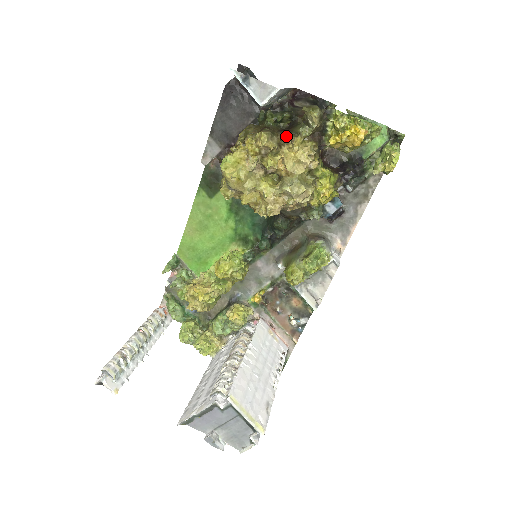
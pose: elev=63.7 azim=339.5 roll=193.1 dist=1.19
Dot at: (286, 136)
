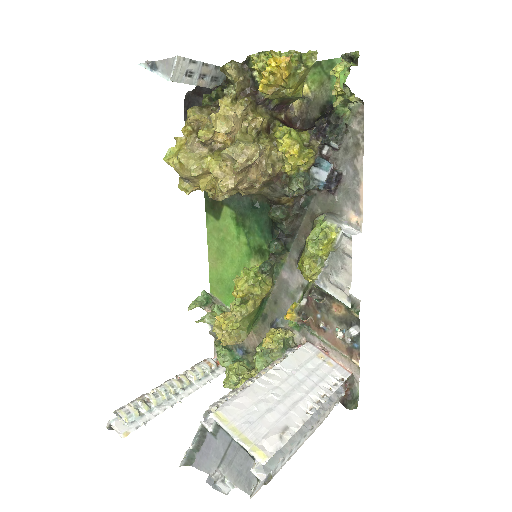
Dot at: (215, 104)
